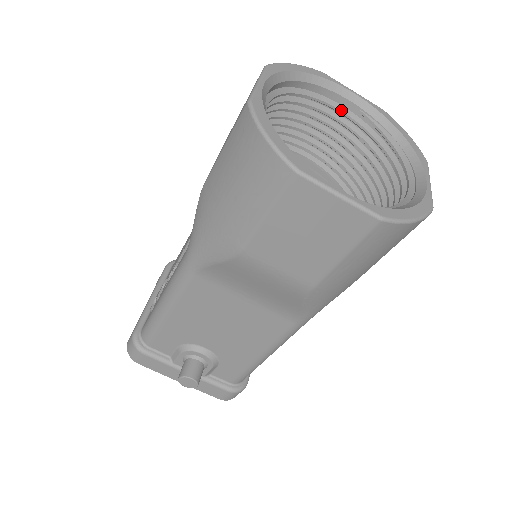
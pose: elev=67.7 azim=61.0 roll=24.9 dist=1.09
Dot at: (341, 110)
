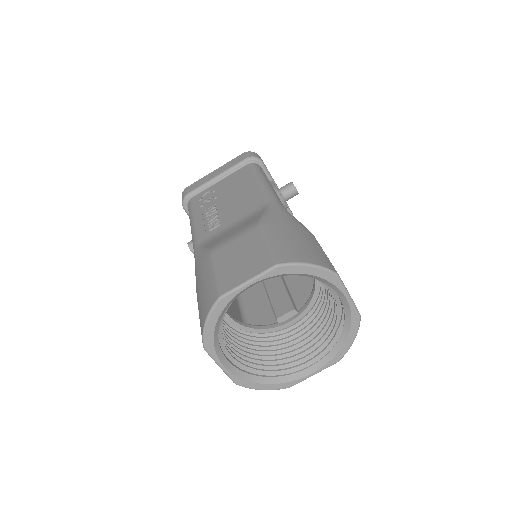
Dot at: (333, 294)
